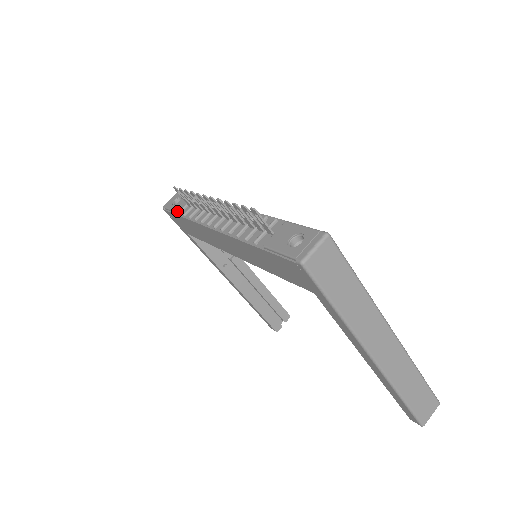
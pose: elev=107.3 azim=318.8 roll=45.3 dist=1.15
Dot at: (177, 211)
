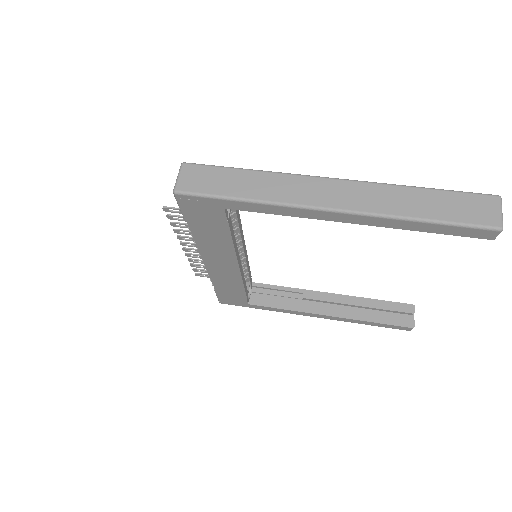
Dot at: (214, 289)
